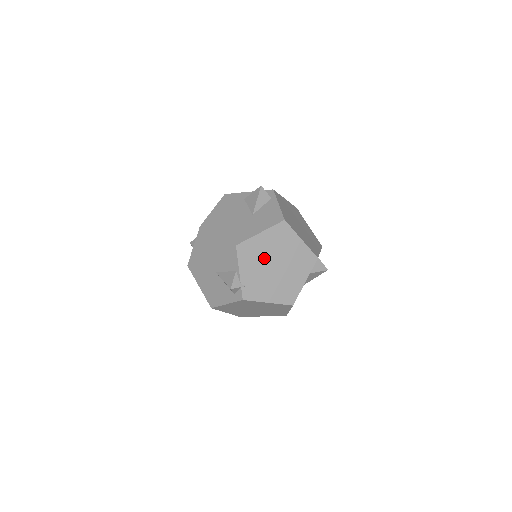
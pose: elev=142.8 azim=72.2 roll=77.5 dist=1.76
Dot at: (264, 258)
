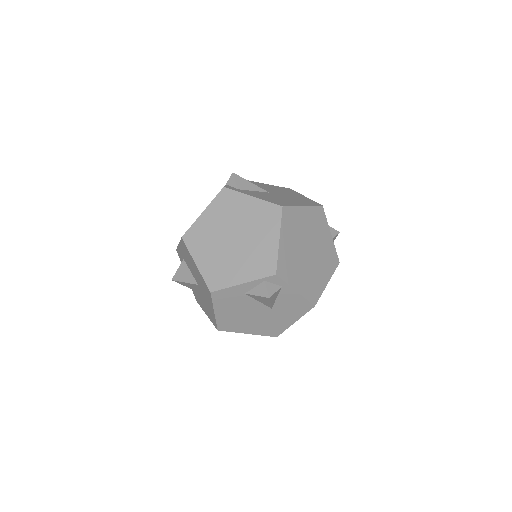
Dot at: occluded
